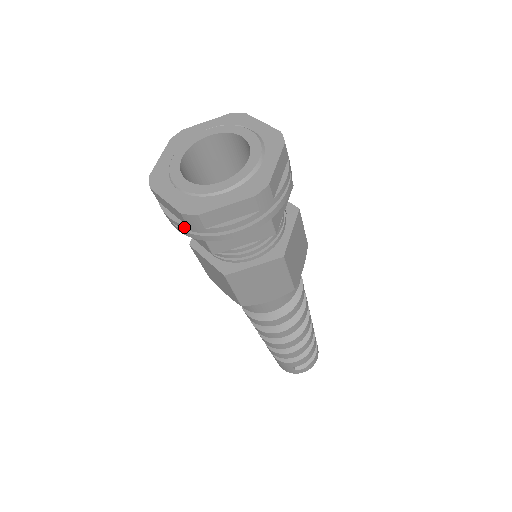
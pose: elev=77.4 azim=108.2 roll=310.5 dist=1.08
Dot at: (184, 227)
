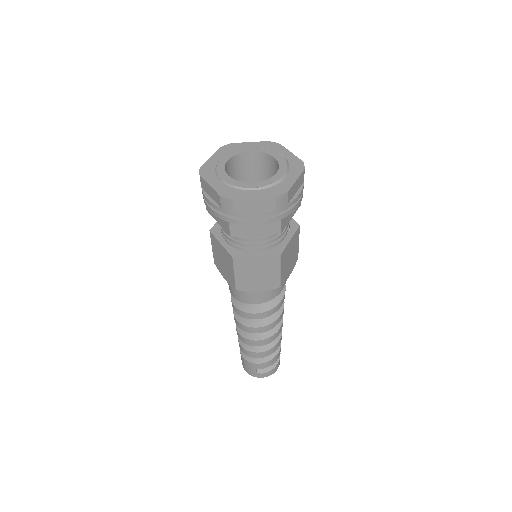
Dot at: (217, 208)
